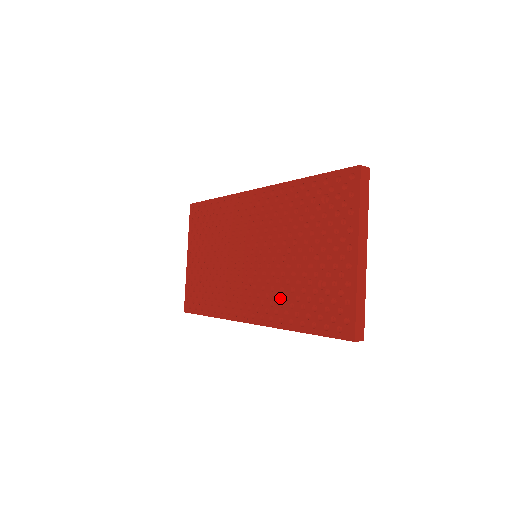
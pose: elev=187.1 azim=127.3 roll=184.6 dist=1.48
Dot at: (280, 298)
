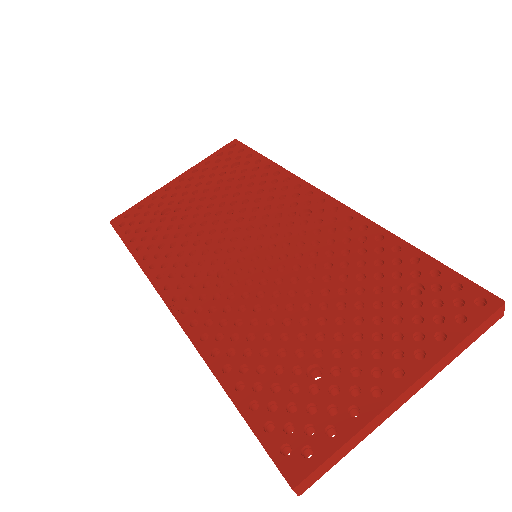
Dot at: (241, 328)
